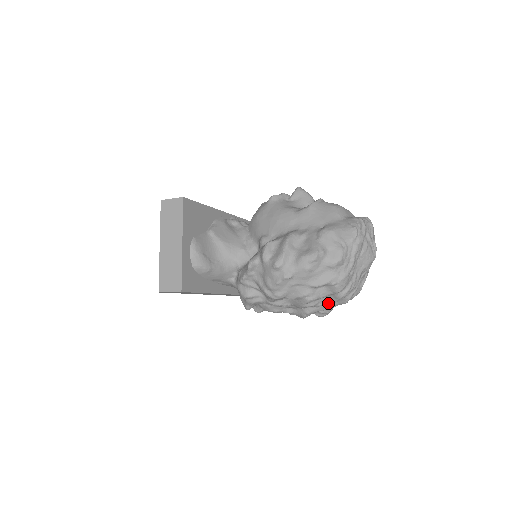
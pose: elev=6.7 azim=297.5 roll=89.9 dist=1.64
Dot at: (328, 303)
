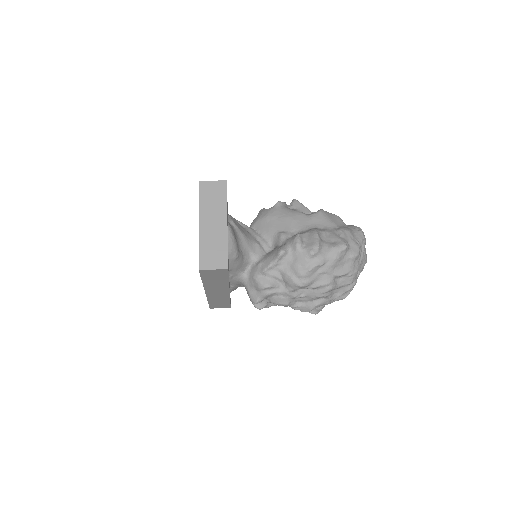
Dot at: (335, 296)
